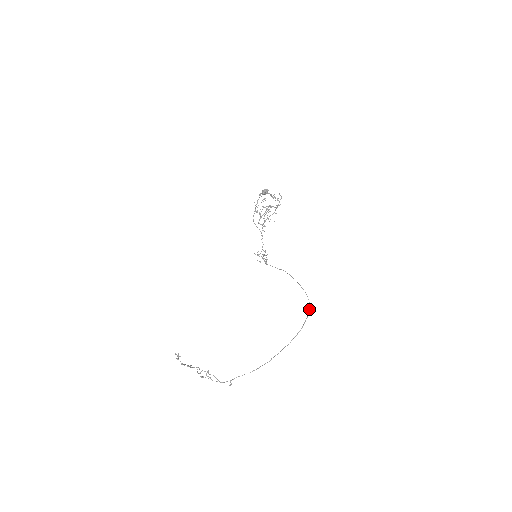
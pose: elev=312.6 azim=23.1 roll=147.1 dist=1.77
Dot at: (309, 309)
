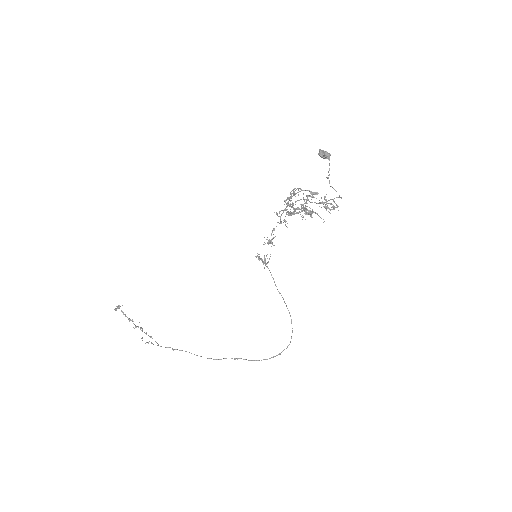
Dot at: occluded
